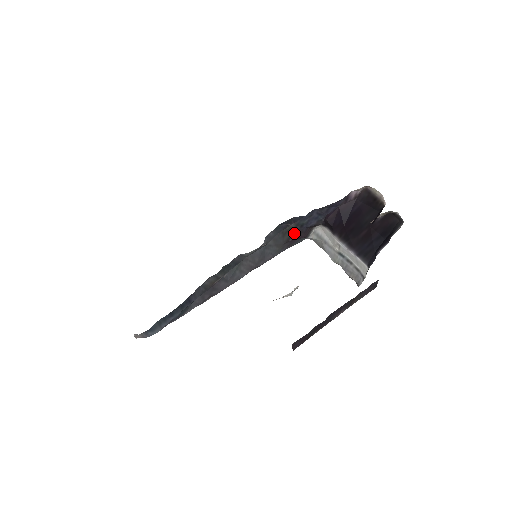
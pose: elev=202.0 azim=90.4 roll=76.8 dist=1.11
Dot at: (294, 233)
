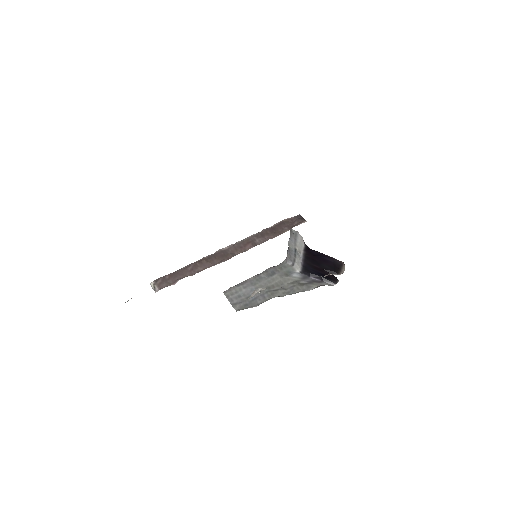
Dot at: occluded
